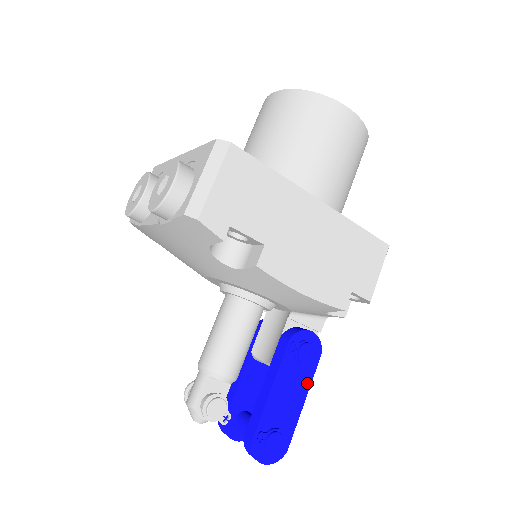
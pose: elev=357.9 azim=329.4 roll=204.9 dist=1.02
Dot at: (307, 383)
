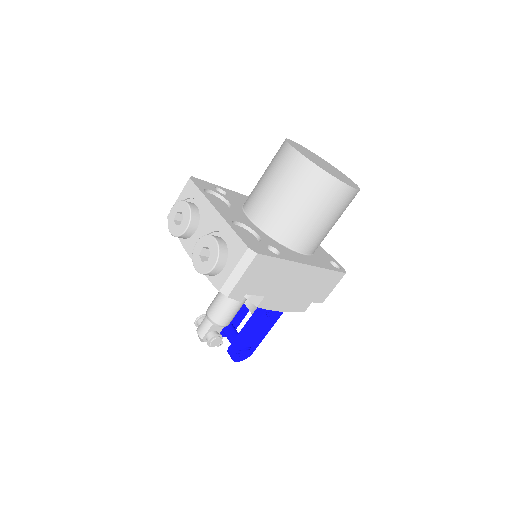
Dot at: (272, 325)
